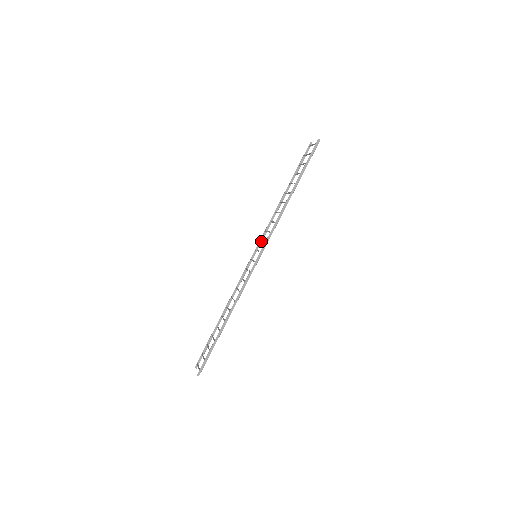
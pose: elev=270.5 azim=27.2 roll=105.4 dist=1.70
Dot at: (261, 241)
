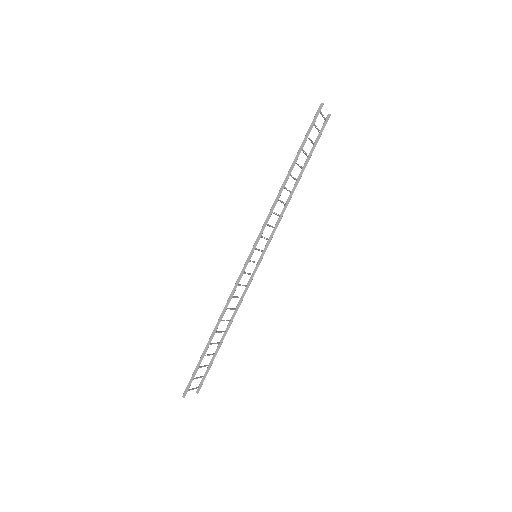
Dot at: (270, 240)
